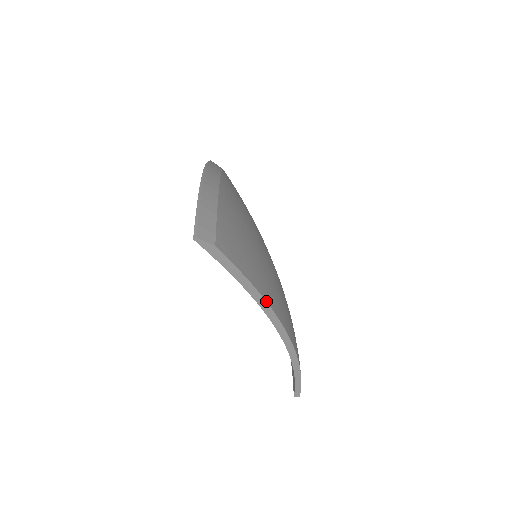
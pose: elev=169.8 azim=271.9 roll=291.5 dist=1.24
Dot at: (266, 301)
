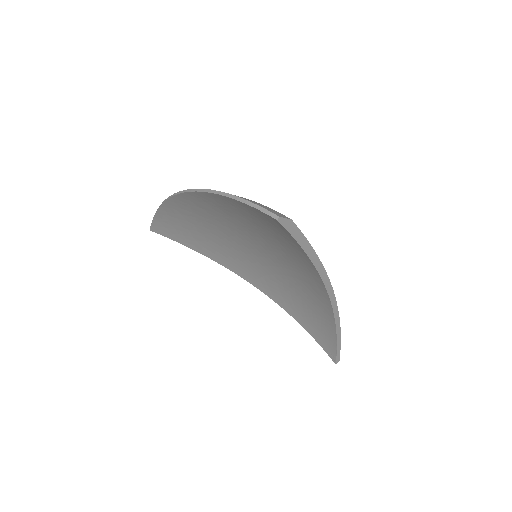
Dot at: (321, 263)
